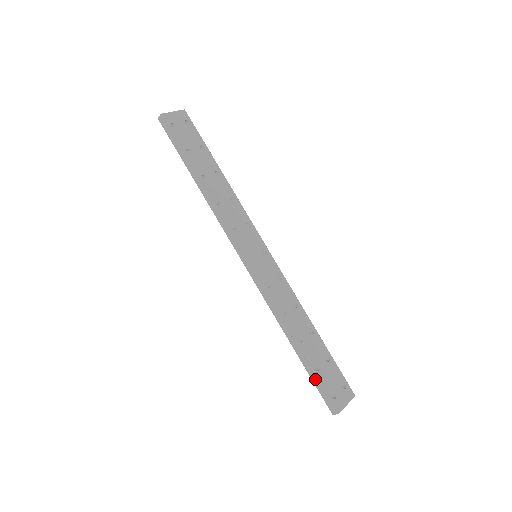
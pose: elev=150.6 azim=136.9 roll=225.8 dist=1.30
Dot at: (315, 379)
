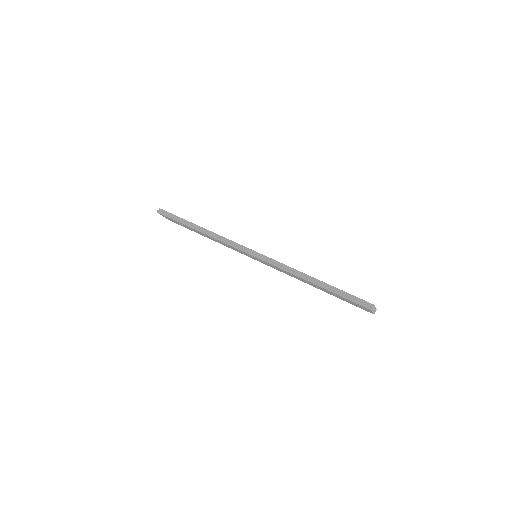
Dot at: (343, 293)
